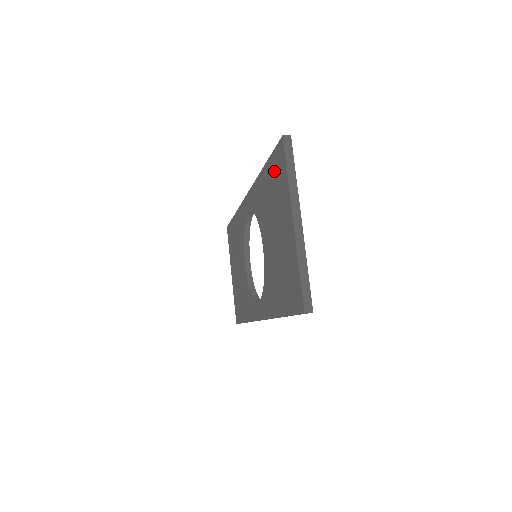
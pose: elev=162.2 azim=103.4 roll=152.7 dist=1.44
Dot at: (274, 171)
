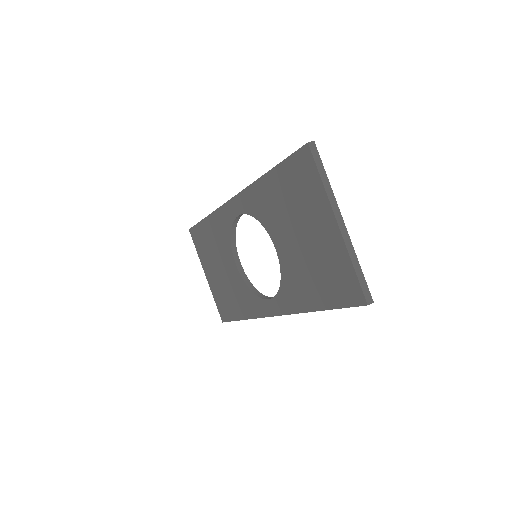
Dot at: (293, 176)
